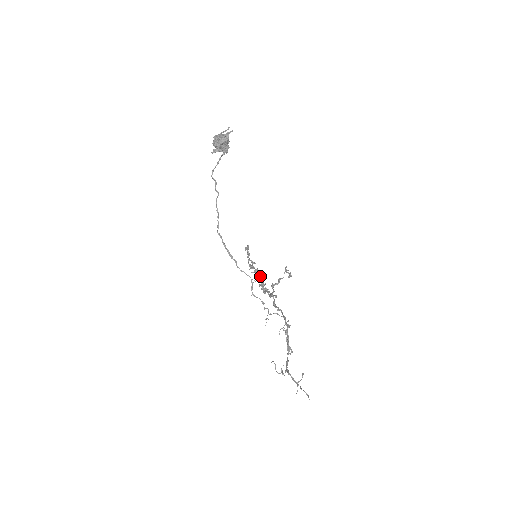
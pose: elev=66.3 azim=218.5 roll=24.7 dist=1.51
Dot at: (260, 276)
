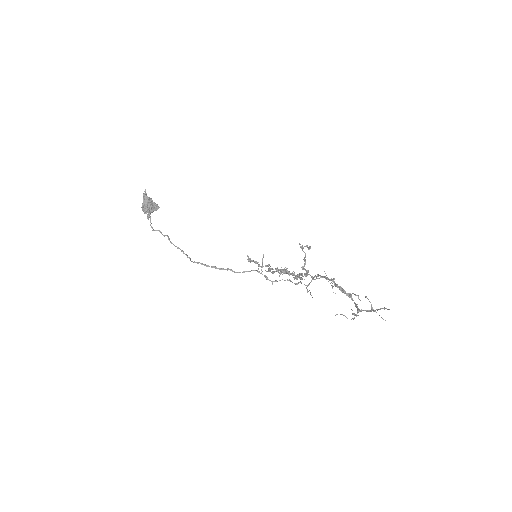
Dot at: (262, 262)
